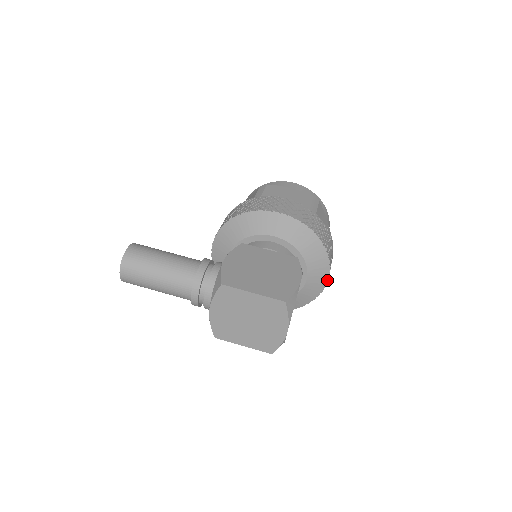
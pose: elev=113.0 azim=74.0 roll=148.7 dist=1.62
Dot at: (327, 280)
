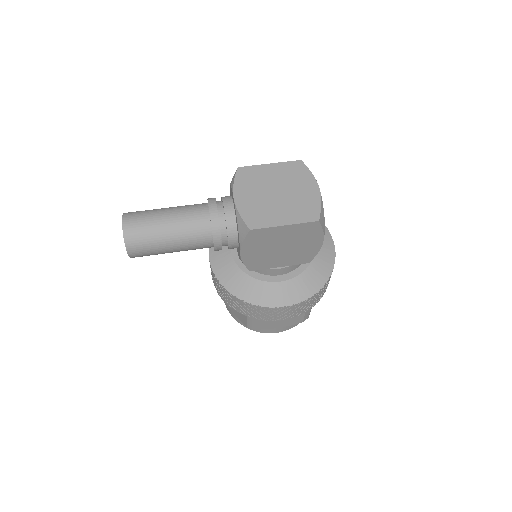
Dot at: (332, 242)
